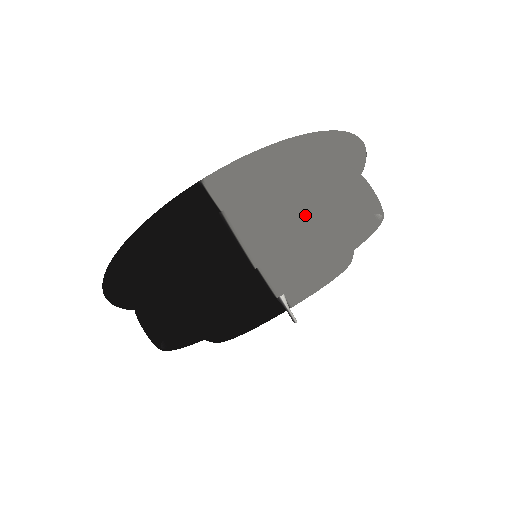
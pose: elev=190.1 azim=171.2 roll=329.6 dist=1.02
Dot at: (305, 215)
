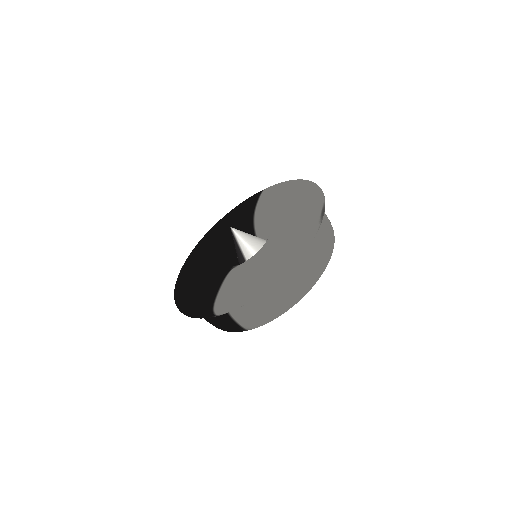
Dot at: (271, 313)
